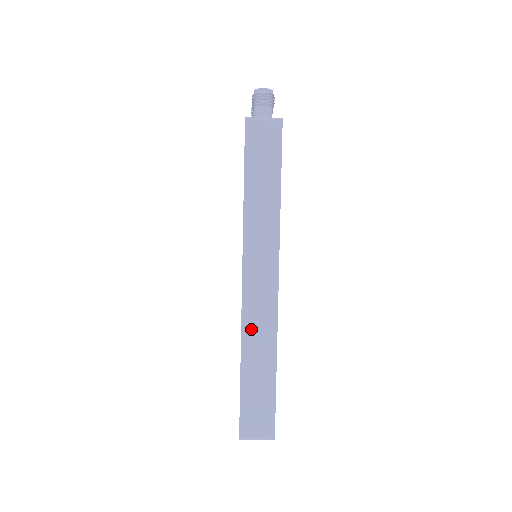
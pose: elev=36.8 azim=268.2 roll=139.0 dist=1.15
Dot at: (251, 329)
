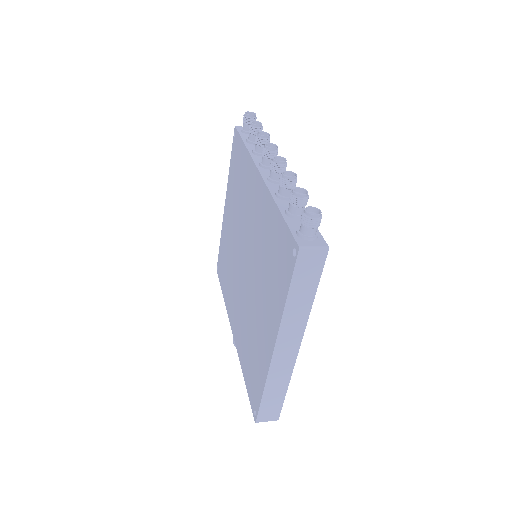
Dot at: (275, 372)
